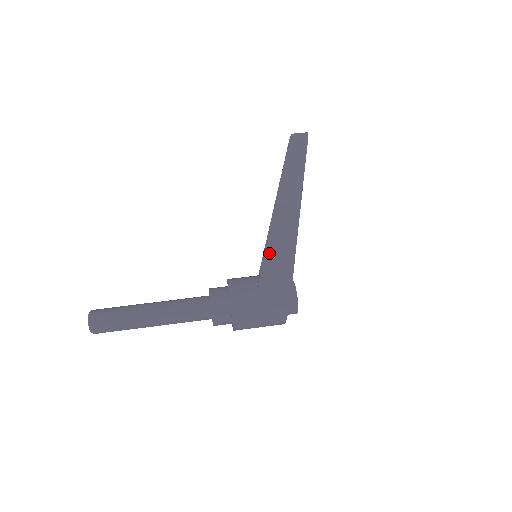
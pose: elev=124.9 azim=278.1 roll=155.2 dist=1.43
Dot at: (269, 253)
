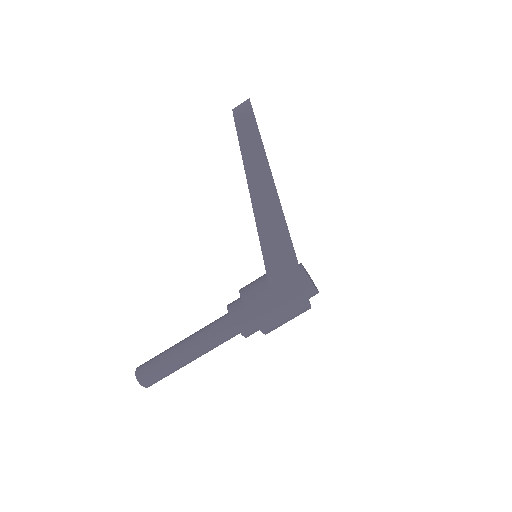
Dot at: (267, 256)
